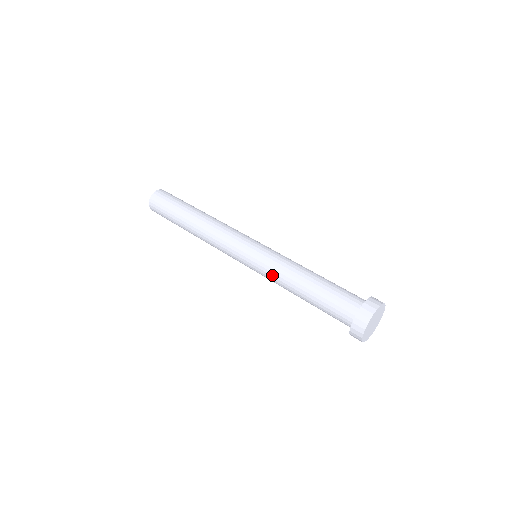
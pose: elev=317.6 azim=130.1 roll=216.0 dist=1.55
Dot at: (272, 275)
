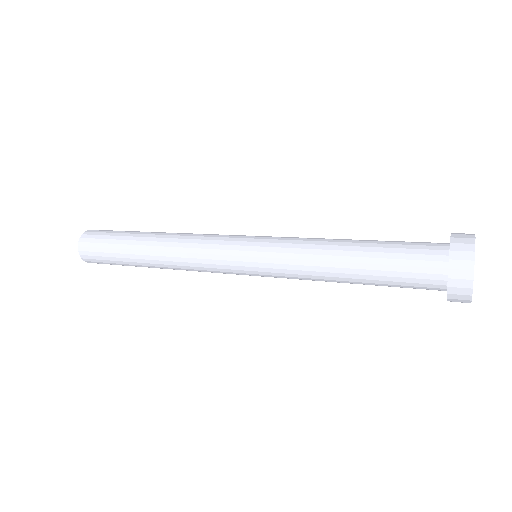
Dot at: (297, 239)
